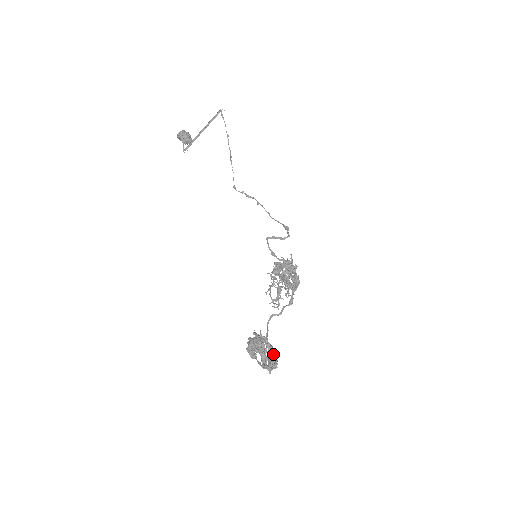
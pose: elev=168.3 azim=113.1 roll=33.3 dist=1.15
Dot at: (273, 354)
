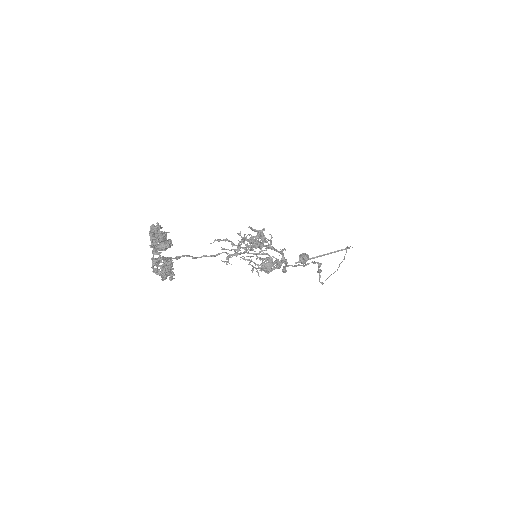
Dot at: (160, 241)
